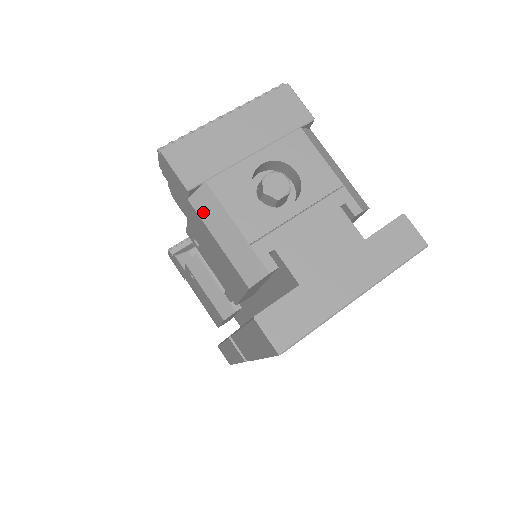
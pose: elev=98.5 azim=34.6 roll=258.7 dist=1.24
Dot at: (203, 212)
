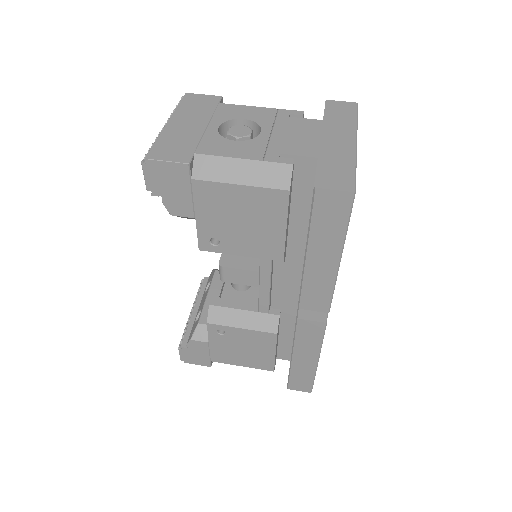
Dot at: (210, 175)
